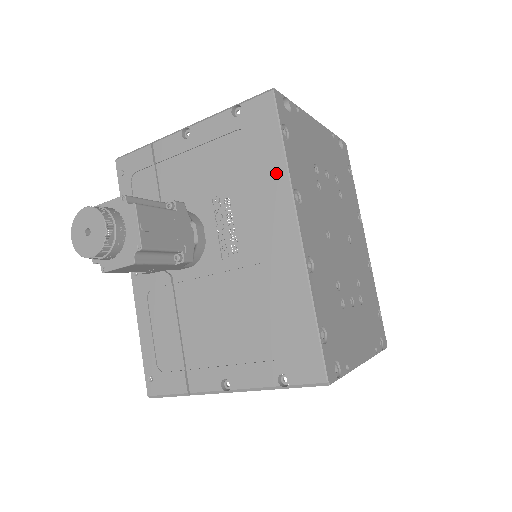
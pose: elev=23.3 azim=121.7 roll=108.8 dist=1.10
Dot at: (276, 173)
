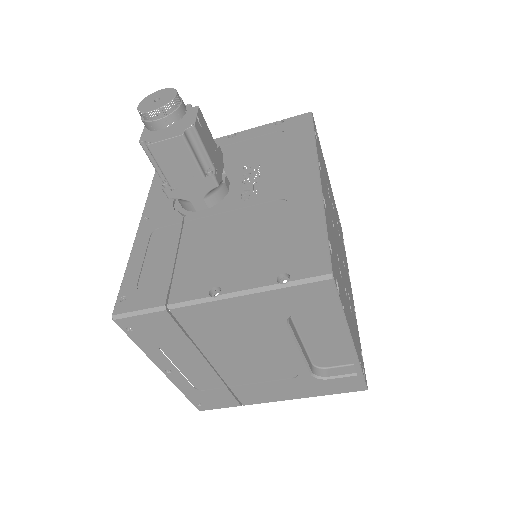
Dot at: (305, 148)
